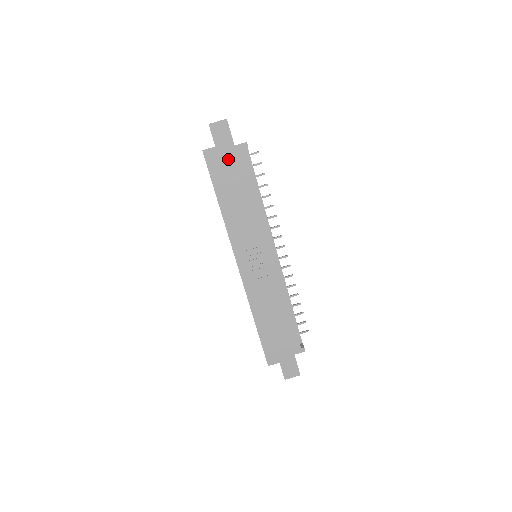
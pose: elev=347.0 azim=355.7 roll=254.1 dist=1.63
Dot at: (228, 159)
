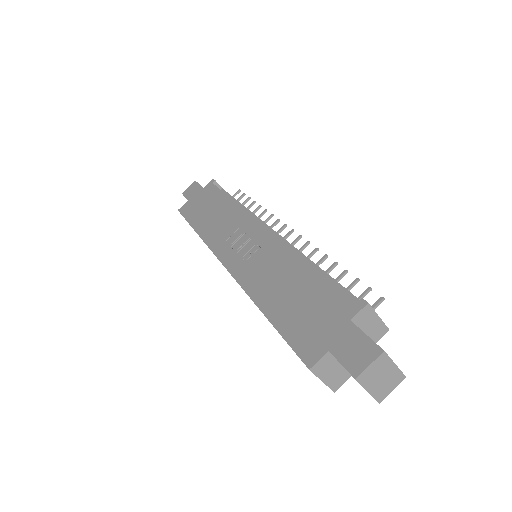
Dot at: (200, 199)
